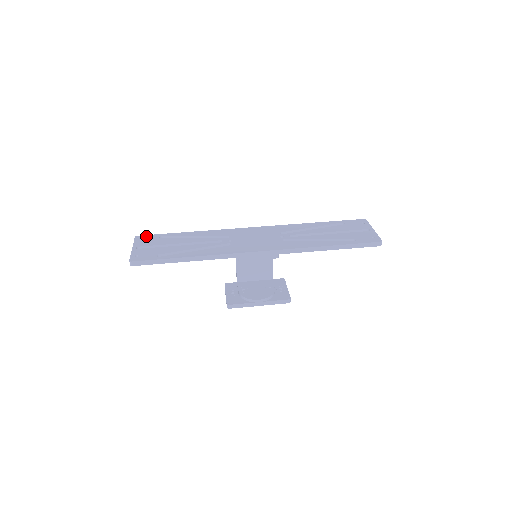
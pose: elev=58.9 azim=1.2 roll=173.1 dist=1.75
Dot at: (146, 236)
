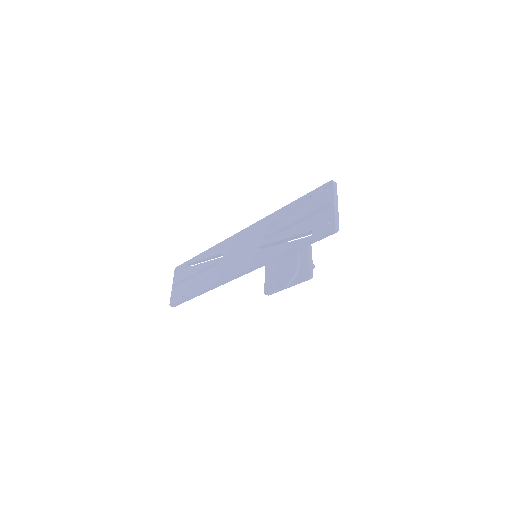
Dot at: (179, 267)
